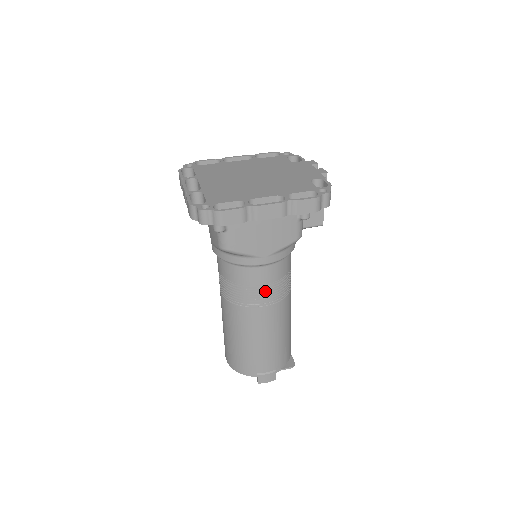
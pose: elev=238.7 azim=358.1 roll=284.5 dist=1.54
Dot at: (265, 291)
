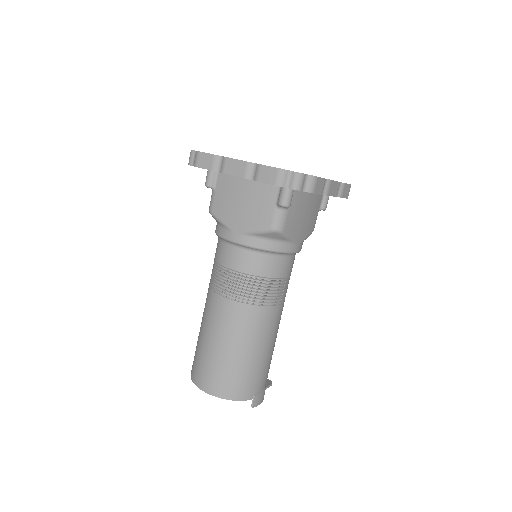
Dot at: (284, 286)
